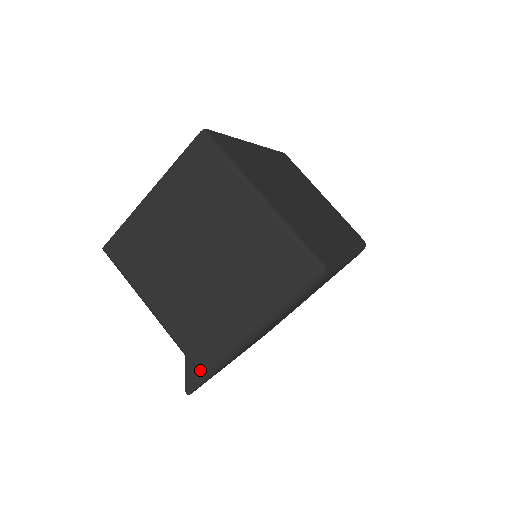
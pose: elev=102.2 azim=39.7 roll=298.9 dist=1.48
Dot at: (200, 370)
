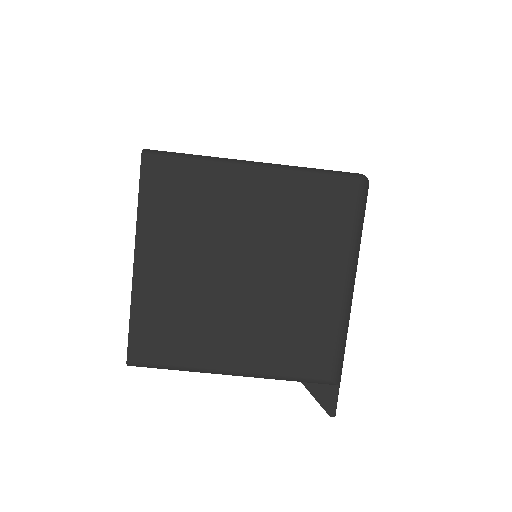
Dot at: (330, 380)
